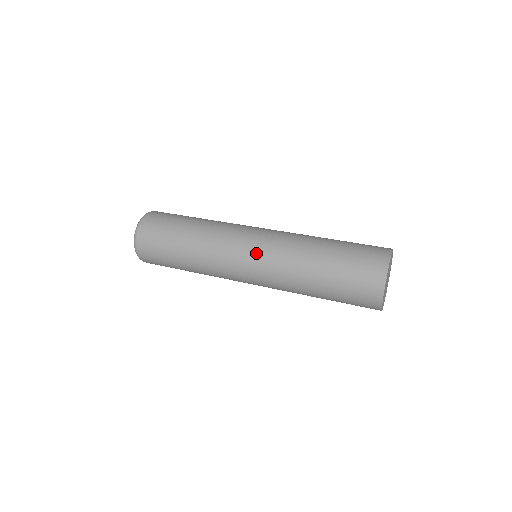
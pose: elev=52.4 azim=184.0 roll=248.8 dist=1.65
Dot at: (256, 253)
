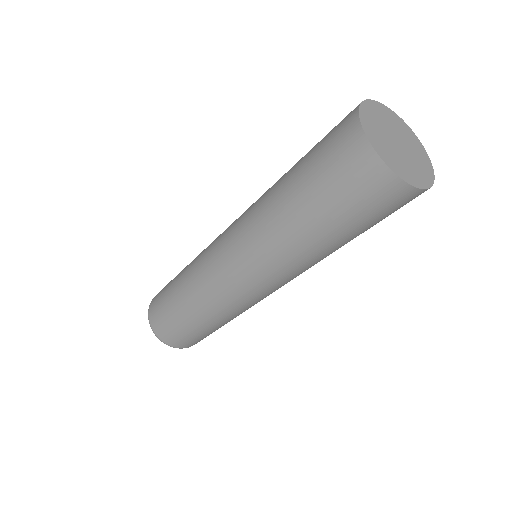
Dot at: (247, 275)
